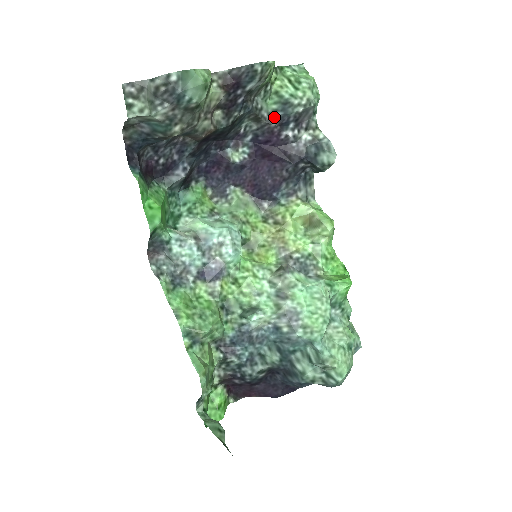
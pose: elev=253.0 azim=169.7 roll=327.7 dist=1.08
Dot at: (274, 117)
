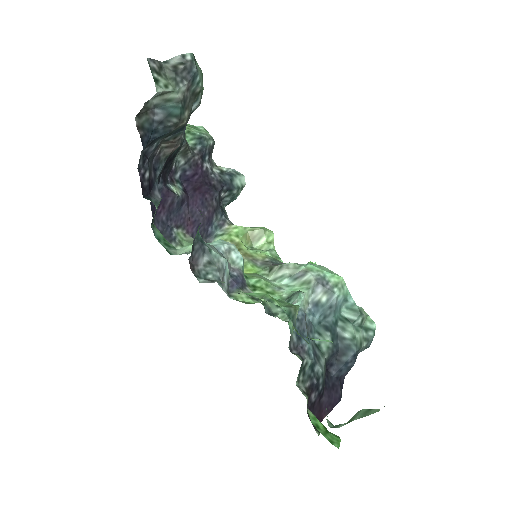
Dot at: (196, 150)
